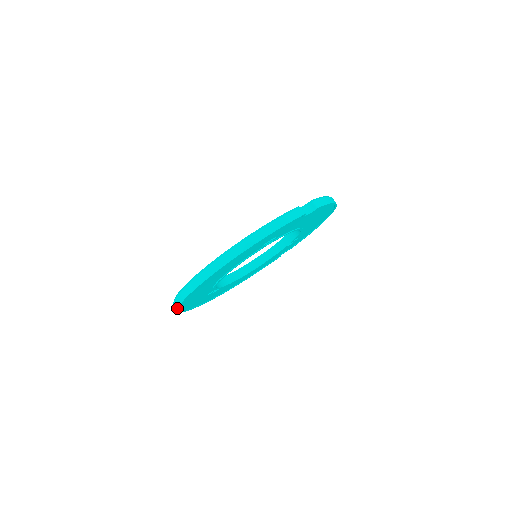
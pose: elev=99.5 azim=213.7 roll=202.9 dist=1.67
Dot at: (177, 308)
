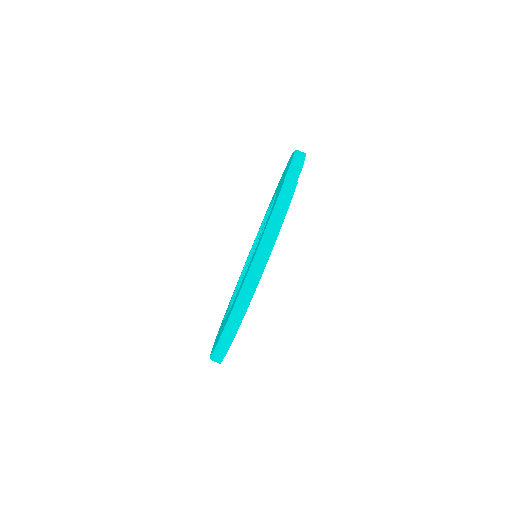
Dot at: (220, 362)
